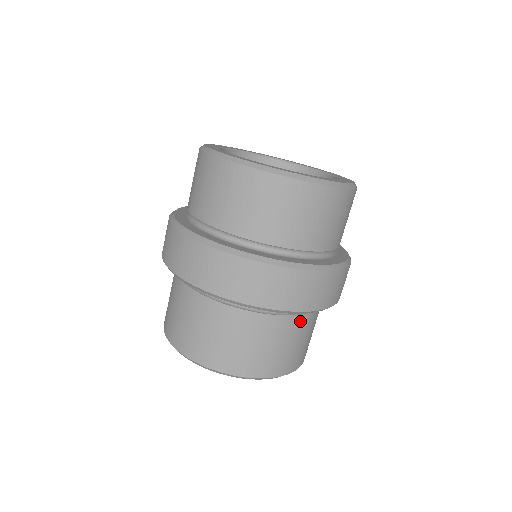
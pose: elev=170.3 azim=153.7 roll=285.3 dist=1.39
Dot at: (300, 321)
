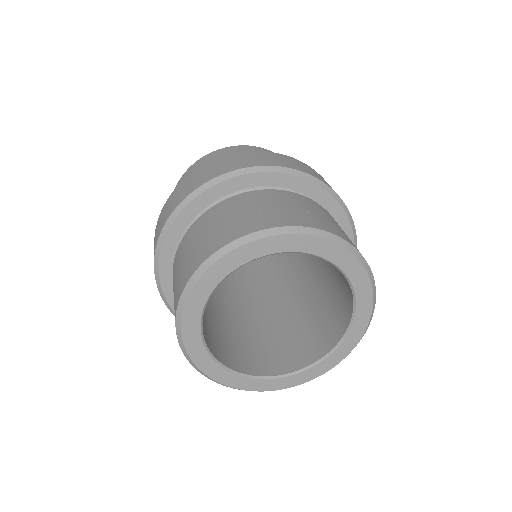
Dot at: (270, 193)
